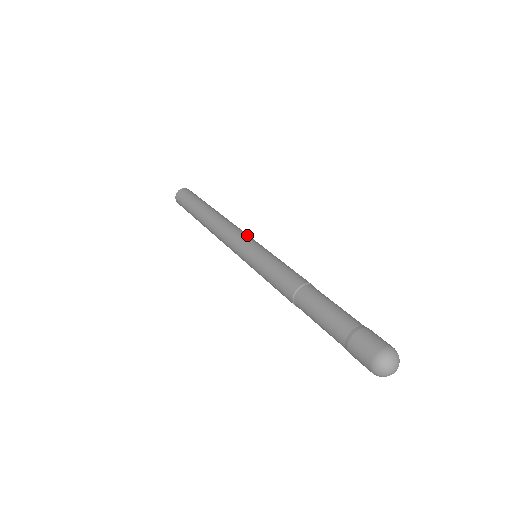
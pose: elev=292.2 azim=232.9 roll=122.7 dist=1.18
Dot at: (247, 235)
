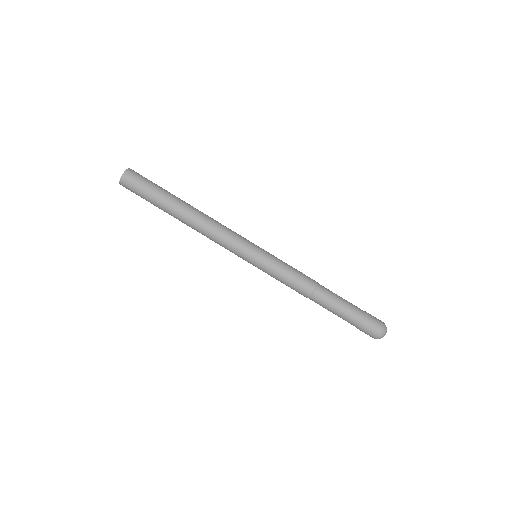
Dot at: (243, 237)
